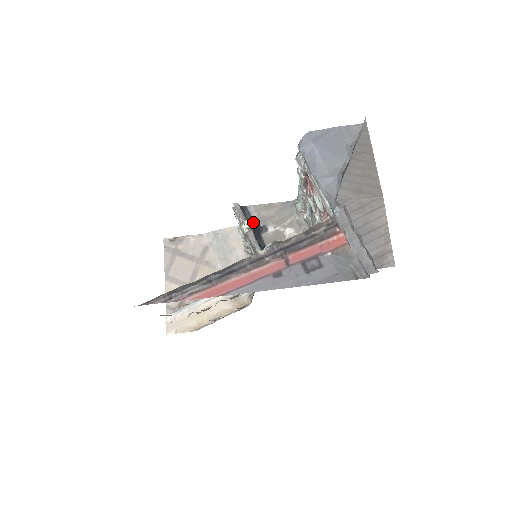
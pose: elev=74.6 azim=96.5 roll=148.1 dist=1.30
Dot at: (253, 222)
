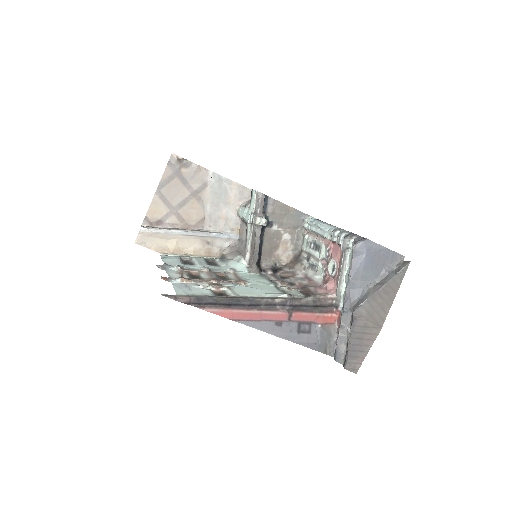
Dot at: (265, 214)
